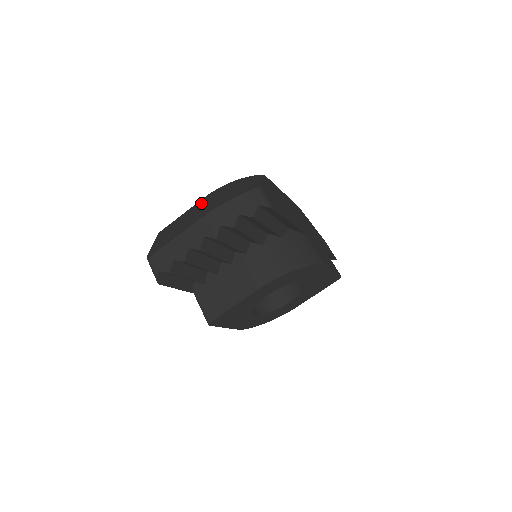
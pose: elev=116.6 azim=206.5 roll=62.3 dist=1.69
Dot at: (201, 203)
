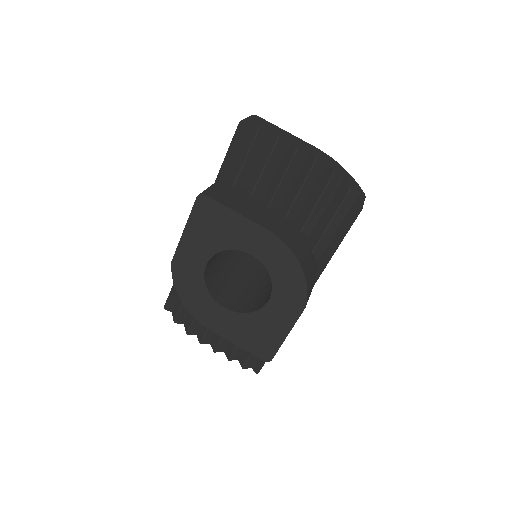
Dot at: occluded
